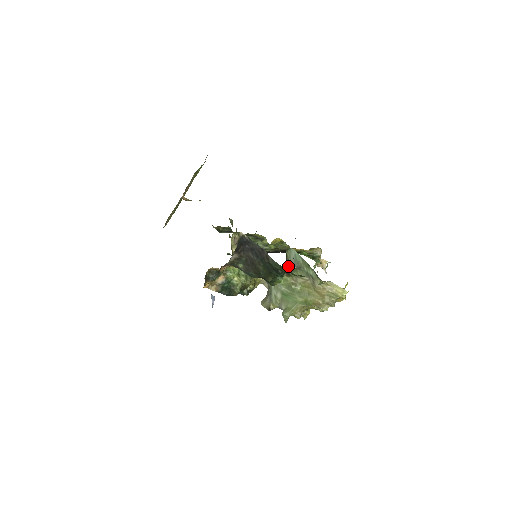
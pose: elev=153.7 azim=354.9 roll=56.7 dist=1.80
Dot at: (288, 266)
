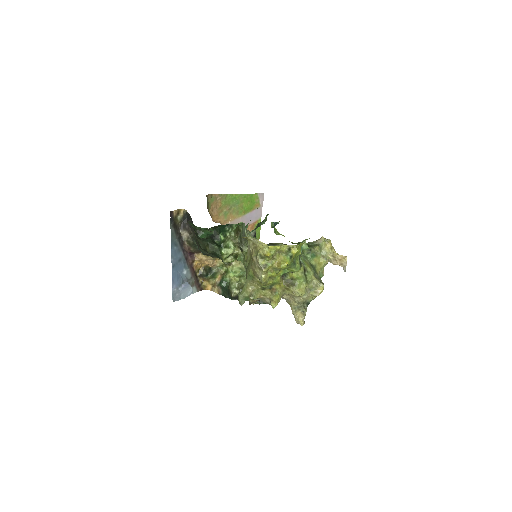
Dot at: (215, 230)
